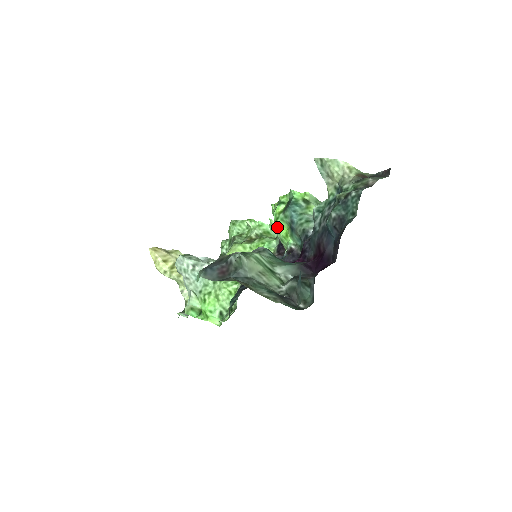
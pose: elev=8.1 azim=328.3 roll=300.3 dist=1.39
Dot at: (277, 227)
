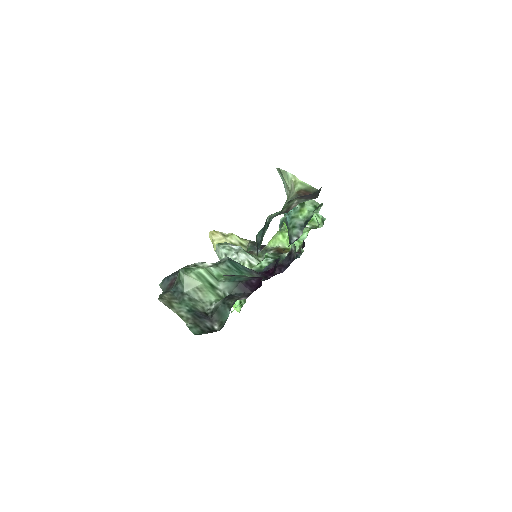
Dot at: (285, 226)
